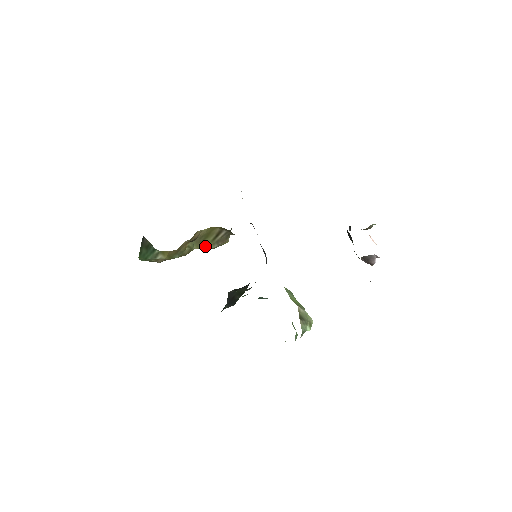
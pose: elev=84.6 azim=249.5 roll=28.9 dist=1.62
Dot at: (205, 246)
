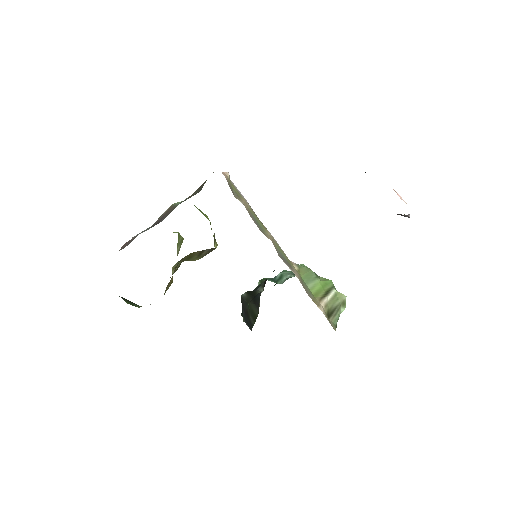
Dot at: (193, 260)
